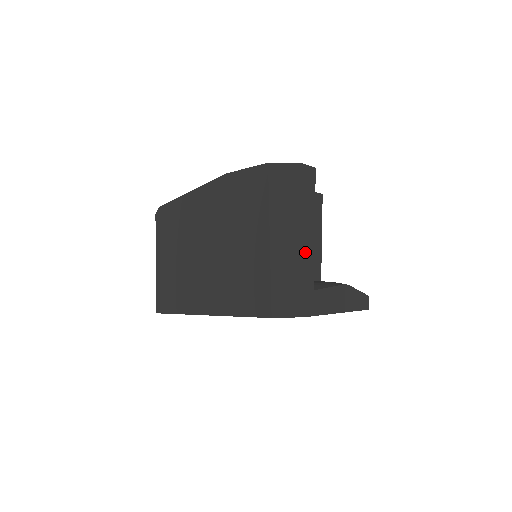
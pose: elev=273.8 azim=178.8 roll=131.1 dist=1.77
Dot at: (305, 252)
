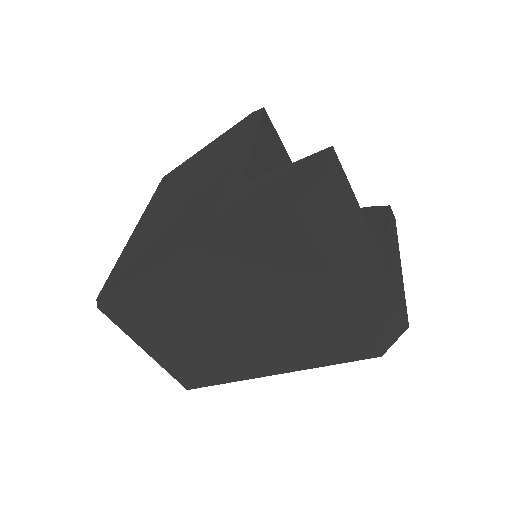
Dot at: (381, 267)
